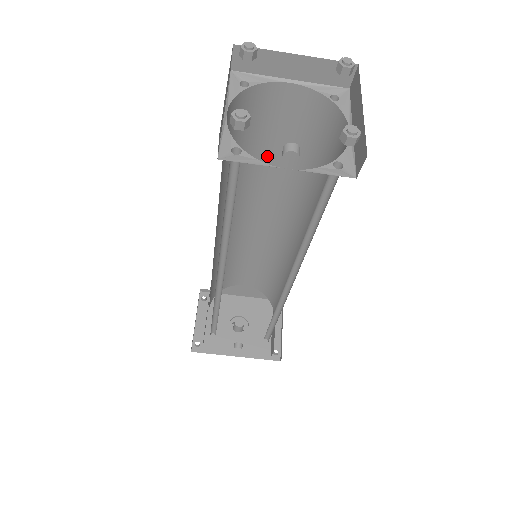
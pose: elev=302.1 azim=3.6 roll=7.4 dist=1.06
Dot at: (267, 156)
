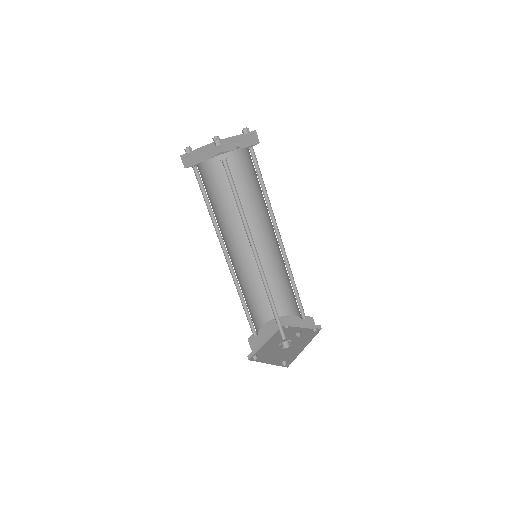
Dot at: (218, 206)
